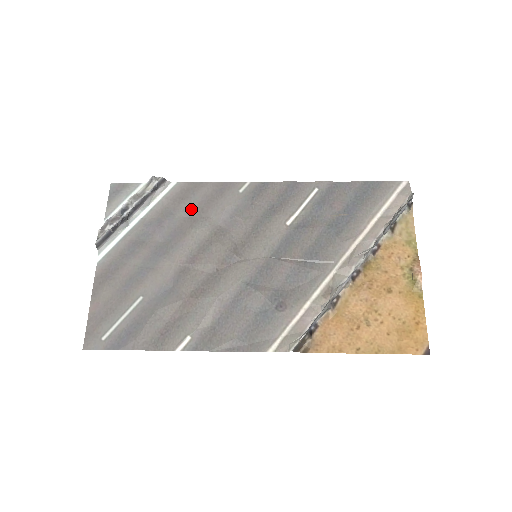
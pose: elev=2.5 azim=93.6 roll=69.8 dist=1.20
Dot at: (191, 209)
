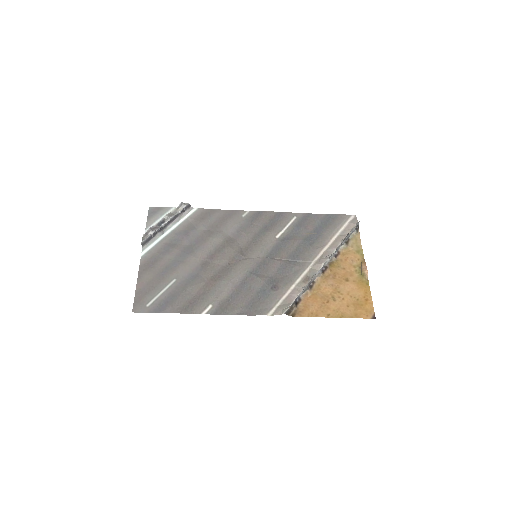
Dot at: (209, 225)
